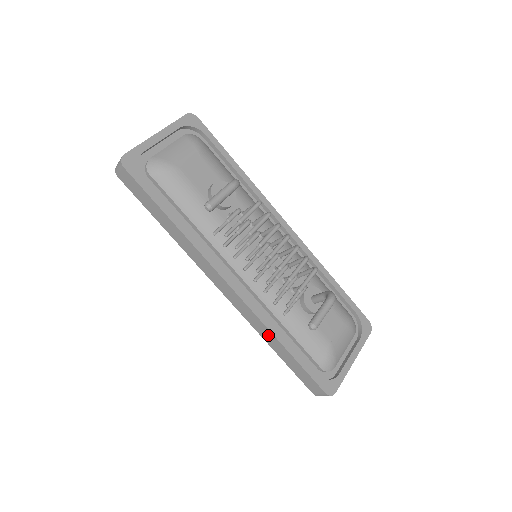
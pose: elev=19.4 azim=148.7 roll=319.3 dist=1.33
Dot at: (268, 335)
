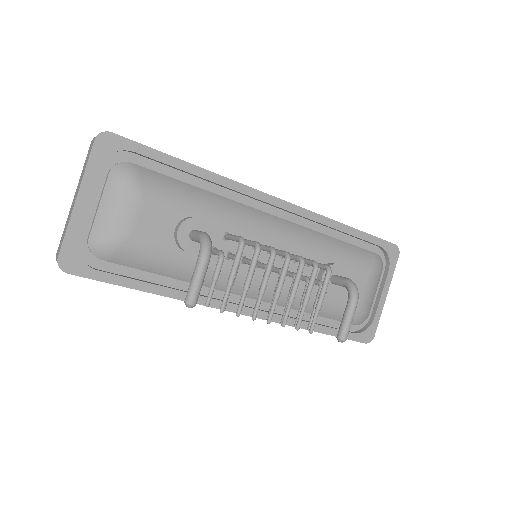
Dot at: occluded
